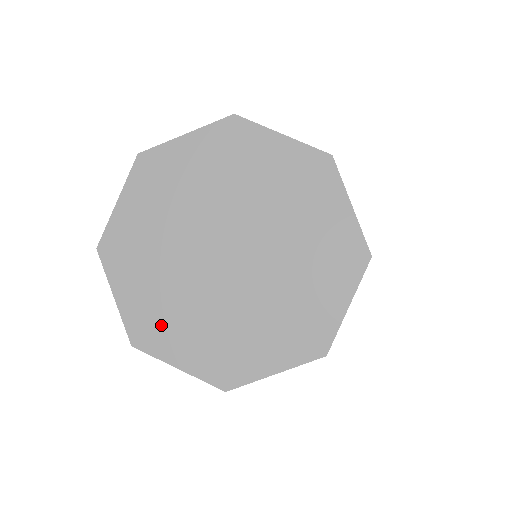
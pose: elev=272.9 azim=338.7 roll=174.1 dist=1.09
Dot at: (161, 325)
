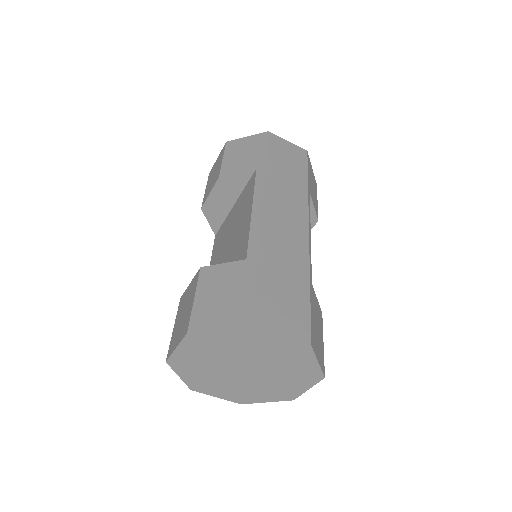
Dot at: (187, 366)
